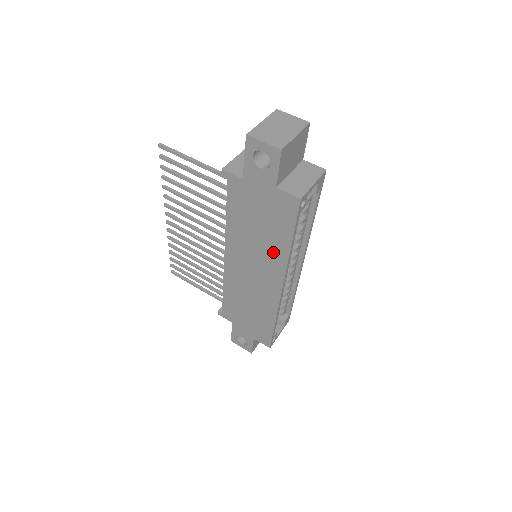
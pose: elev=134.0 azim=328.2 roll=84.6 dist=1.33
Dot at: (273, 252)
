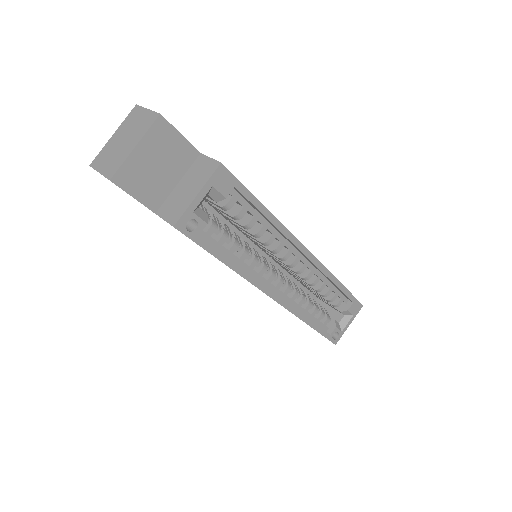
Dot at: occluded
